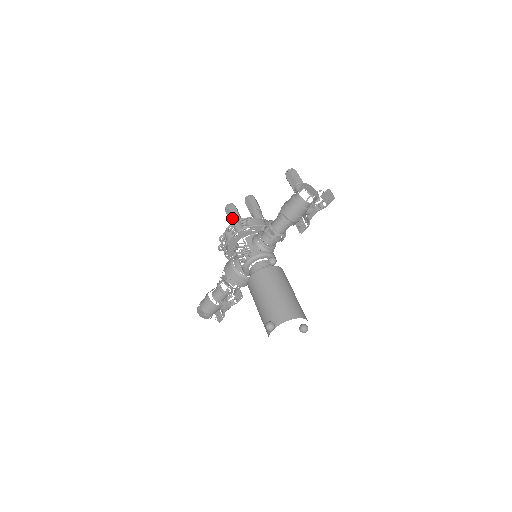
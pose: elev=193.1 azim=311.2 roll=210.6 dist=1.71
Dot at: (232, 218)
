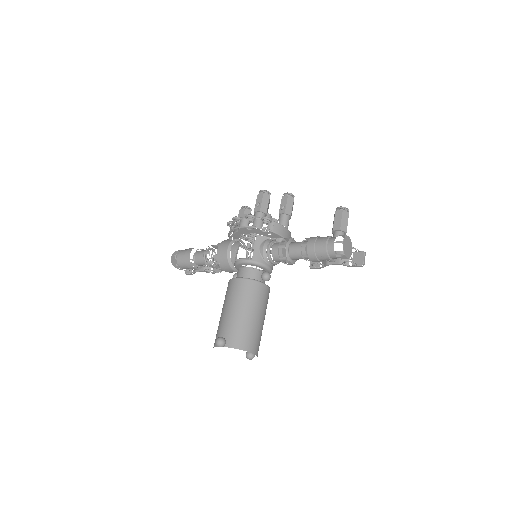
Dot at: (259, 208)
